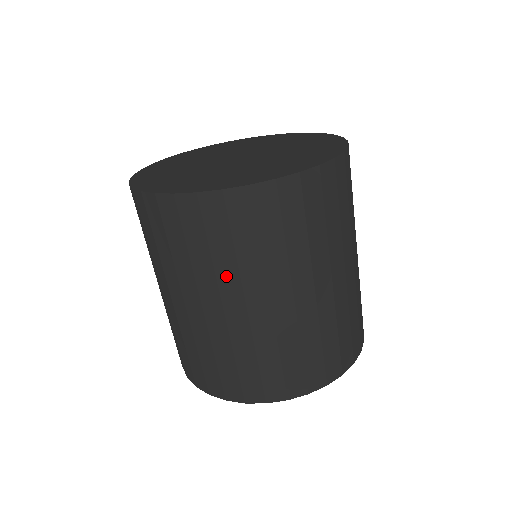
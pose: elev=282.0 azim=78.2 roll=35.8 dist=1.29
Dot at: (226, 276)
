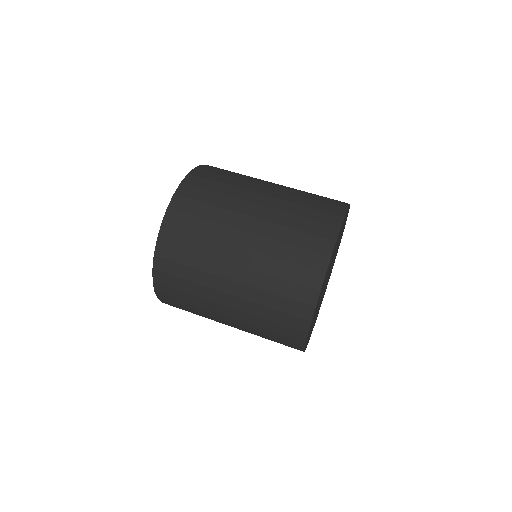
Dot at: (213, 249)
